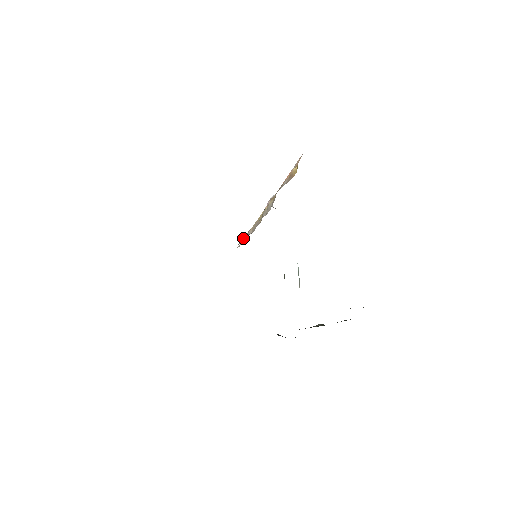
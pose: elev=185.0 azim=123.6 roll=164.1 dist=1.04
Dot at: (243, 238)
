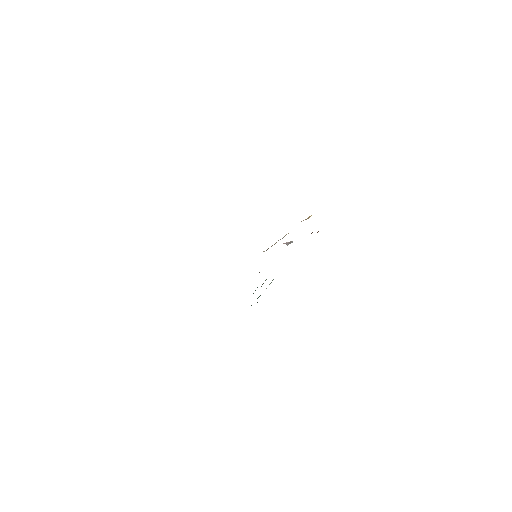
Dot at: occluded
